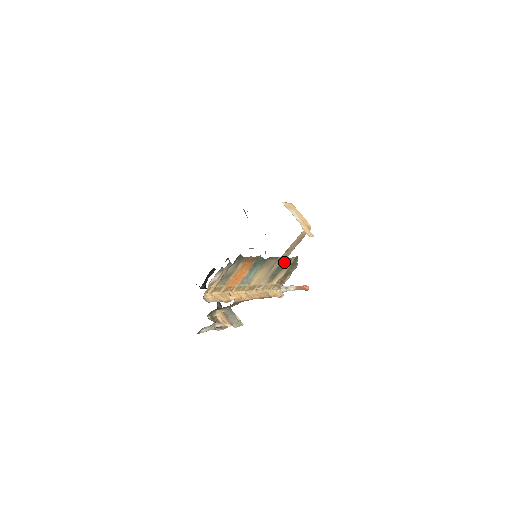
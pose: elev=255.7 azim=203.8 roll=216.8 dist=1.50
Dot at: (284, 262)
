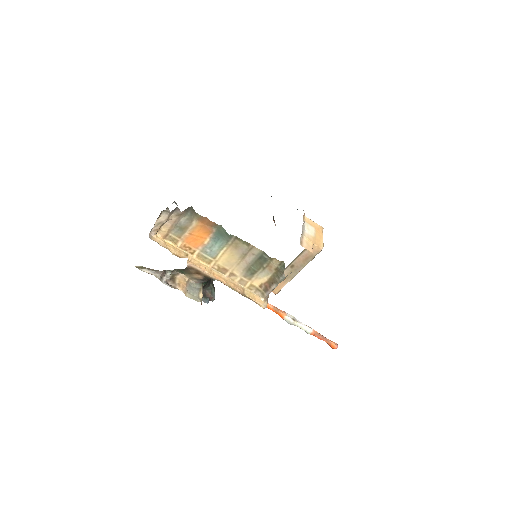
Dot at: (263, 259)
